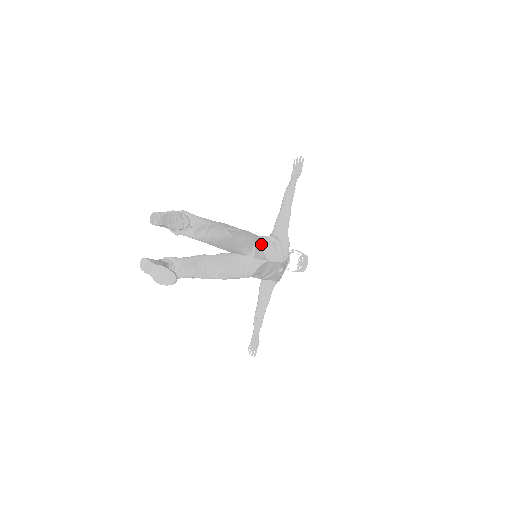
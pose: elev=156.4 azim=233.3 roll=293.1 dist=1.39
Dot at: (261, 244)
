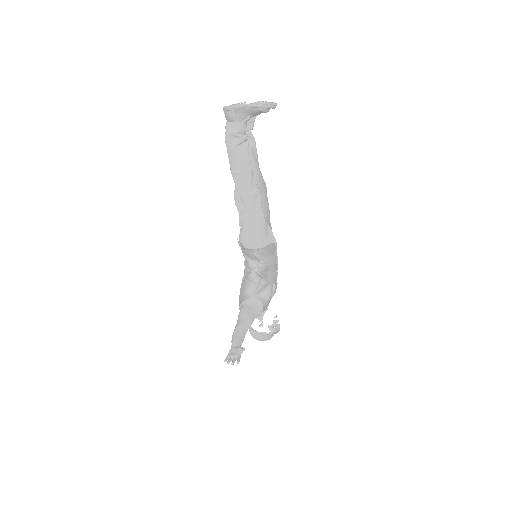
Dot at: occluded
